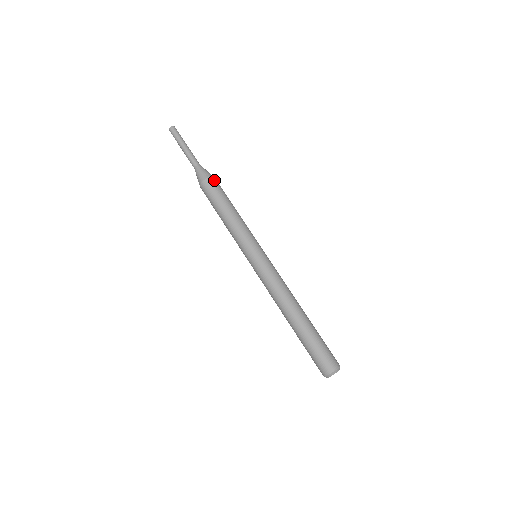
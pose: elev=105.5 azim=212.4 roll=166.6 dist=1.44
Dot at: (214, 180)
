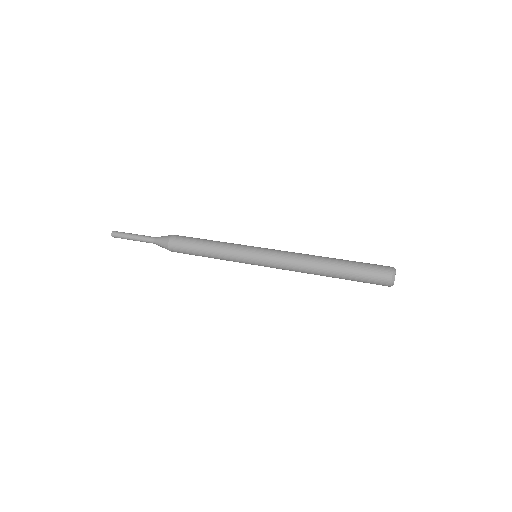
Dot at: (176, 236)
